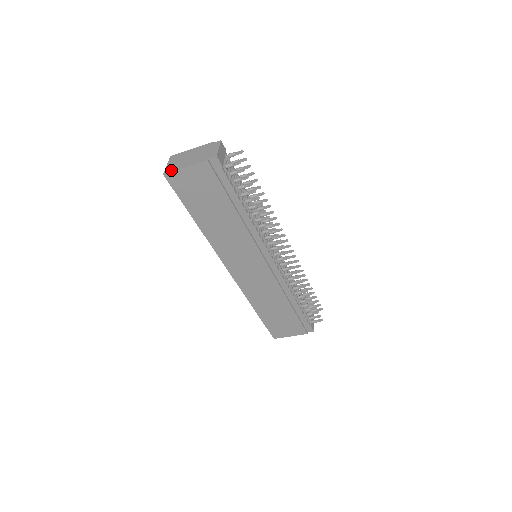
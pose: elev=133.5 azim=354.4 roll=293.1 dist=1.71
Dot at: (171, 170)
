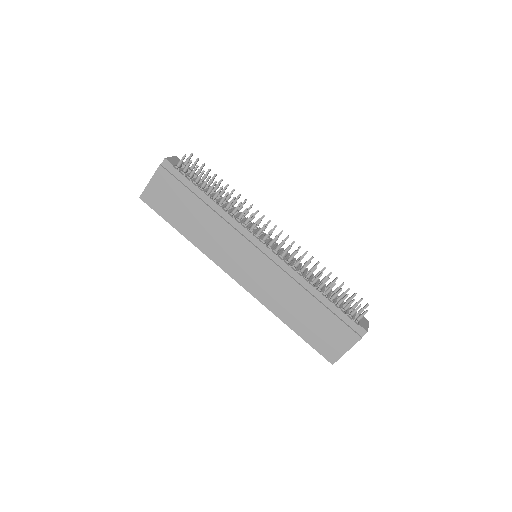
Dot at: (143, 191)
